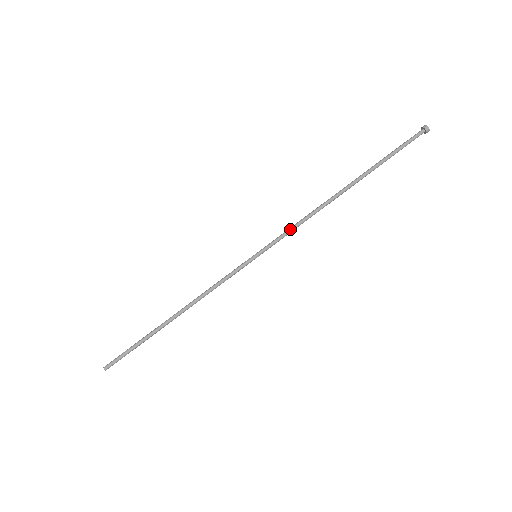
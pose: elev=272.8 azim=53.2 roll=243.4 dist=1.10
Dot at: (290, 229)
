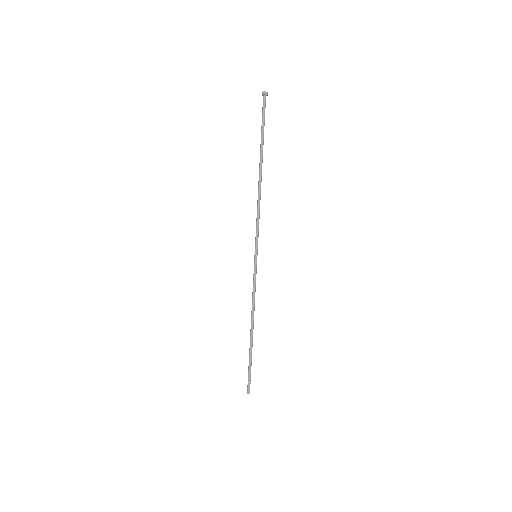
Dot at: (257, 223)
